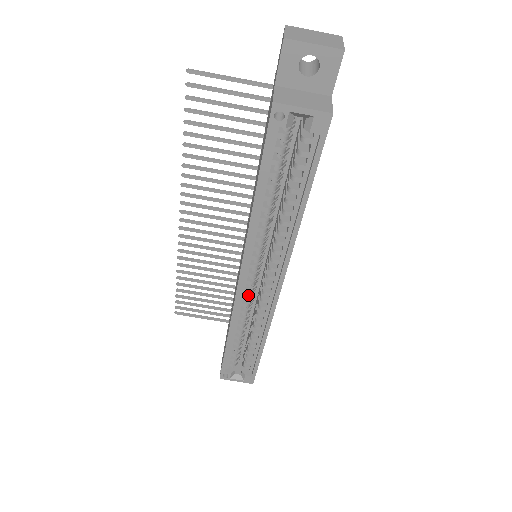
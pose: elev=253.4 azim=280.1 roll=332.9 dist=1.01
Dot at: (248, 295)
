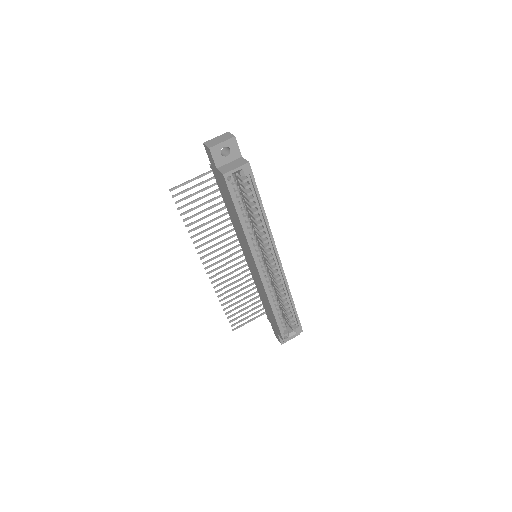
Dot at: (267, 277)
